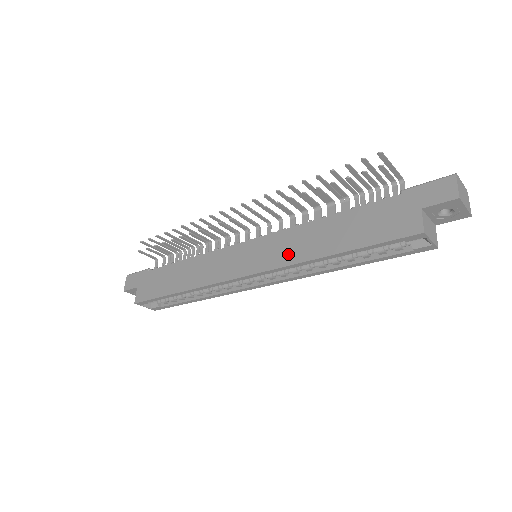
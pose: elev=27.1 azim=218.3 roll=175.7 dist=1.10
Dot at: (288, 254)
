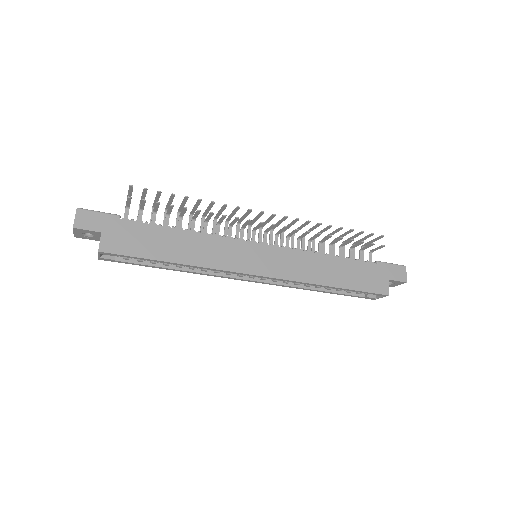
Dot at: (300, 272)
